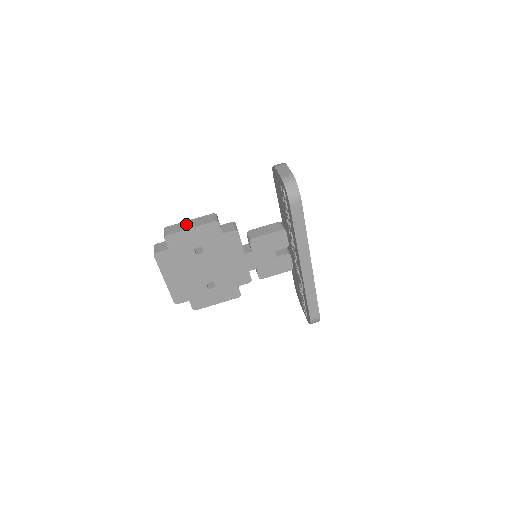
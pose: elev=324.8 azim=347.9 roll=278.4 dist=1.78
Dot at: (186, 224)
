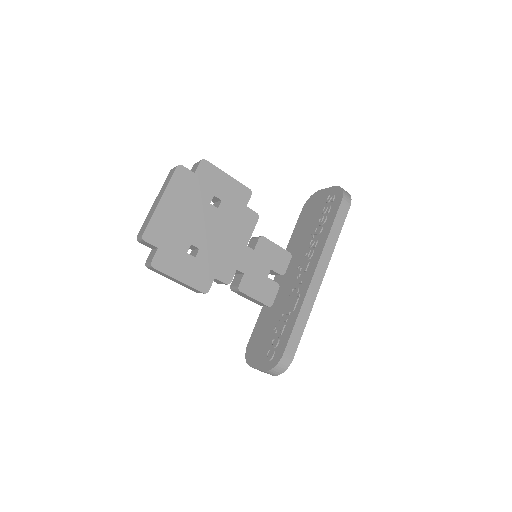
Dot at: occluded
